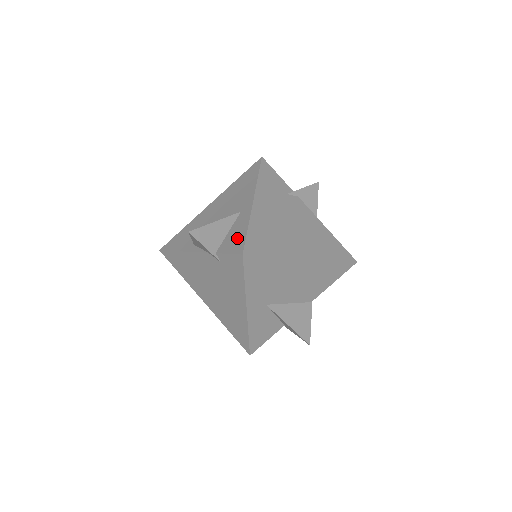
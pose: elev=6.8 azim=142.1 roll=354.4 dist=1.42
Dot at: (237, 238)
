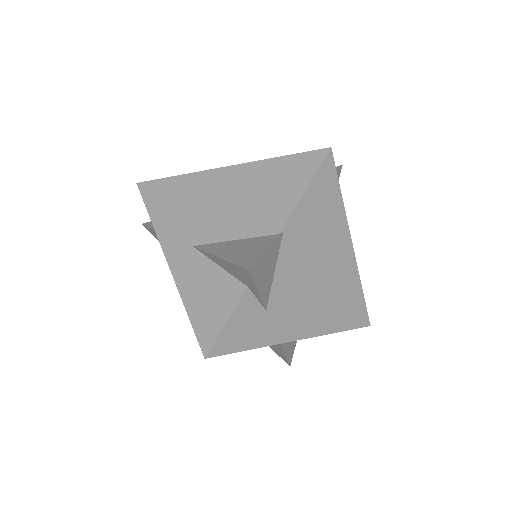
Dot at: occluded
